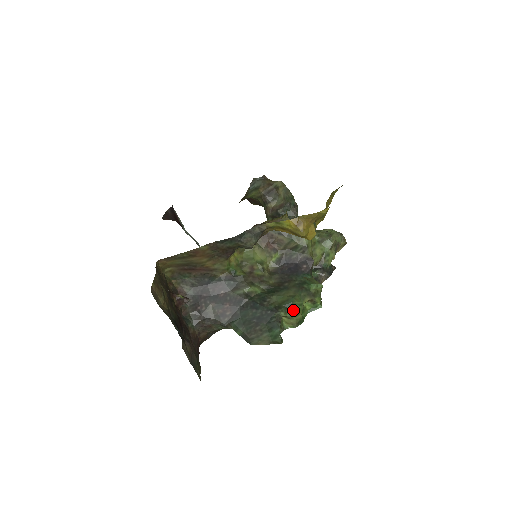
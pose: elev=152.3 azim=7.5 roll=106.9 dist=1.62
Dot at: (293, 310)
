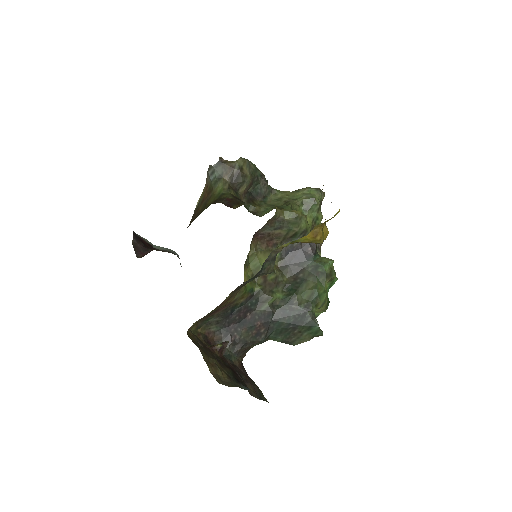
Dot at: (321, 301)
